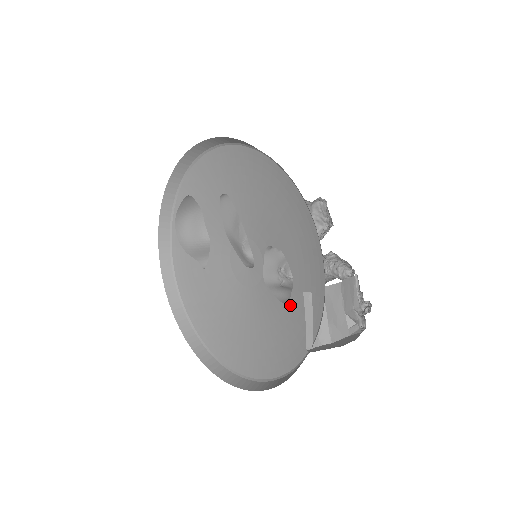
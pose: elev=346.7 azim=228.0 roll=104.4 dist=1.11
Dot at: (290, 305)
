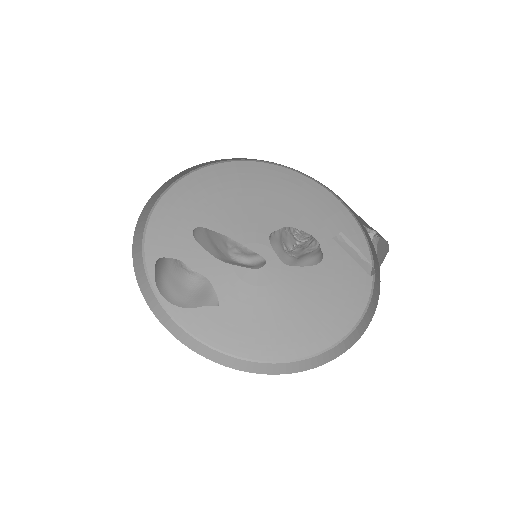
Dot at: (327, 259)
